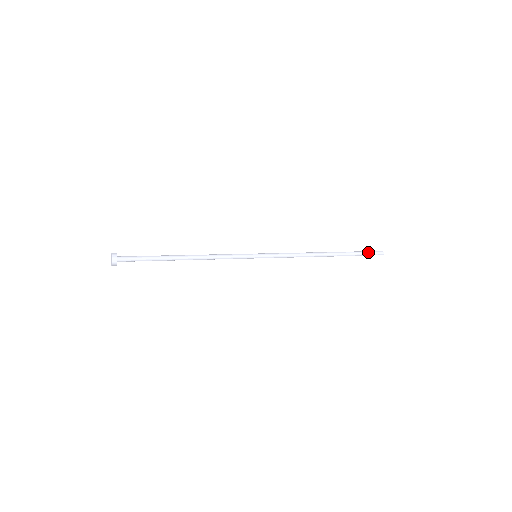
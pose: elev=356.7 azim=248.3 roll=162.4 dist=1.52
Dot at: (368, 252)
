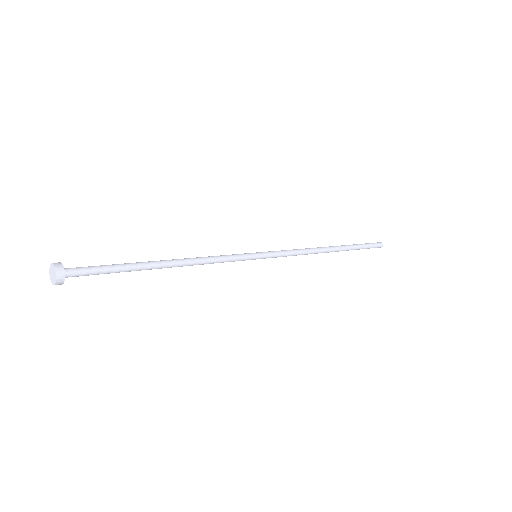
Dot at: (369, 243)
